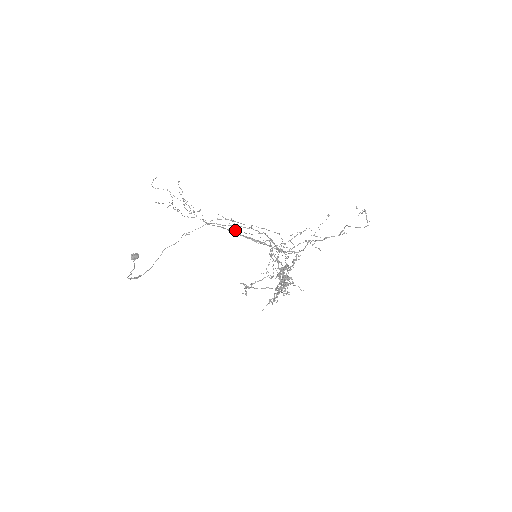
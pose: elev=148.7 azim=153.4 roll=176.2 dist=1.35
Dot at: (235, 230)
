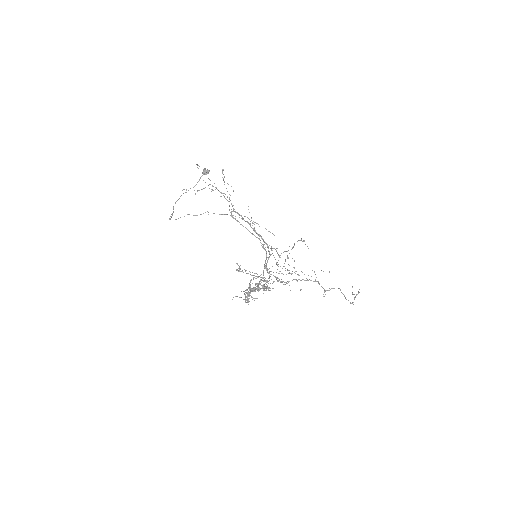
Dot at: (258, 224)
